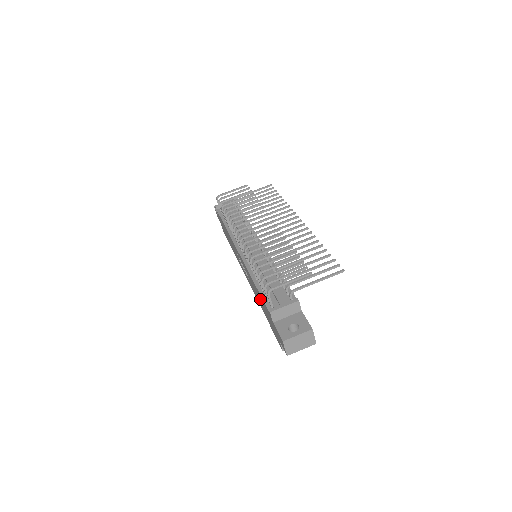
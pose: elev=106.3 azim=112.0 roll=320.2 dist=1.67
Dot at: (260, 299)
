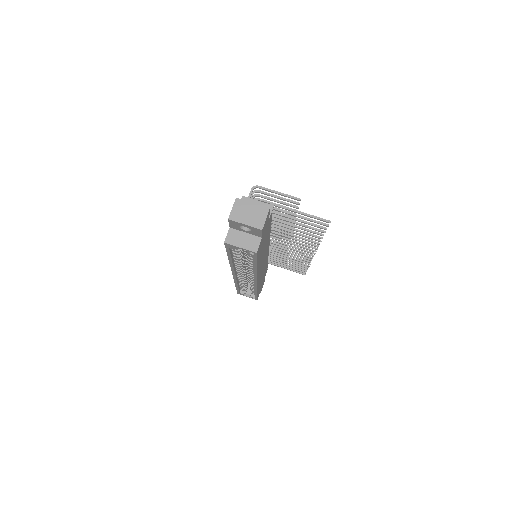
Dot at: occluded
